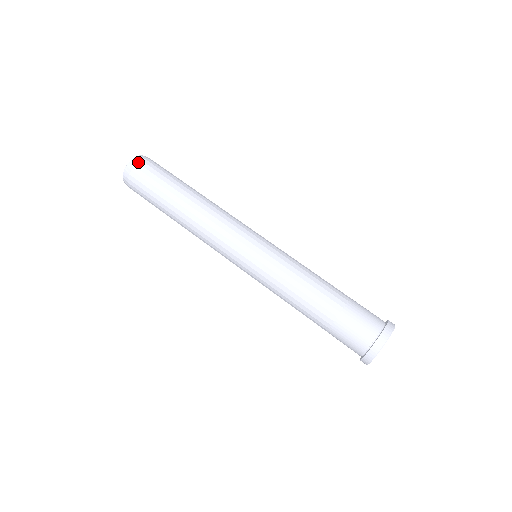
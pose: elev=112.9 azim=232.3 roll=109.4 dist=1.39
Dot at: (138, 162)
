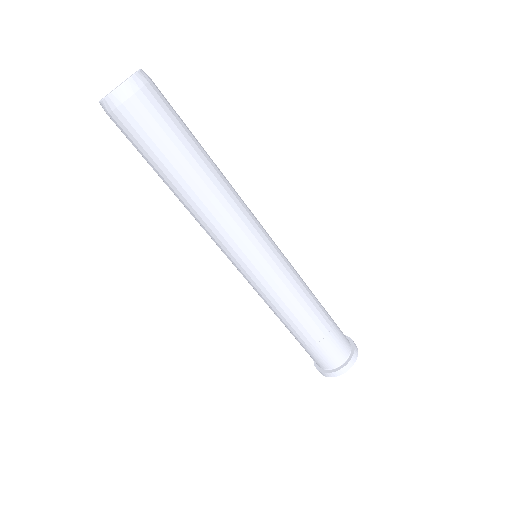
Dot at: (141, 88)
